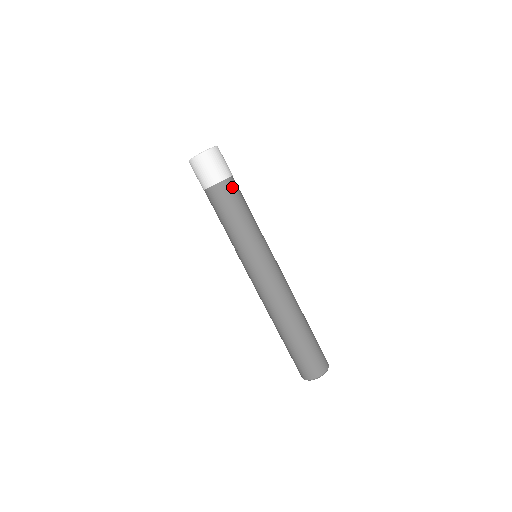
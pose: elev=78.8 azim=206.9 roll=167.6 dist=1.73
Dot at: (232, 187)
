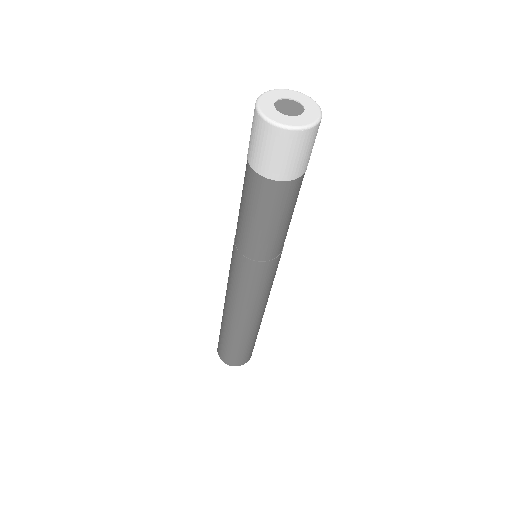
Dot at: (279, 194)
